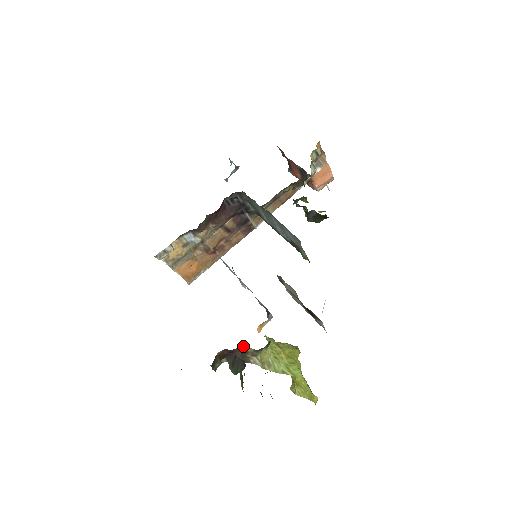
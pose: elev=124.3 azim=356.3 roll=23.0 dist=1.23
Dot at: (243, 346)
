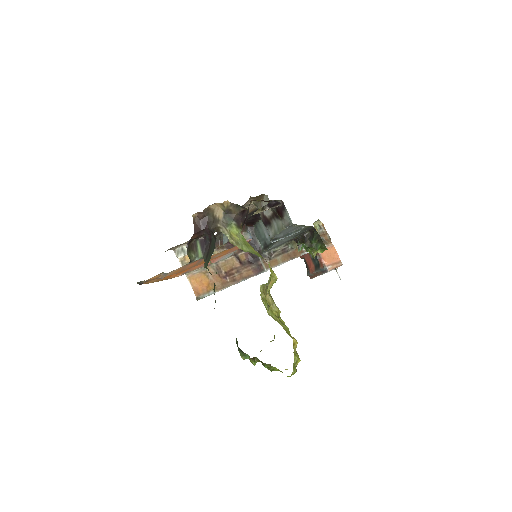
Dot at: (215, 209)
